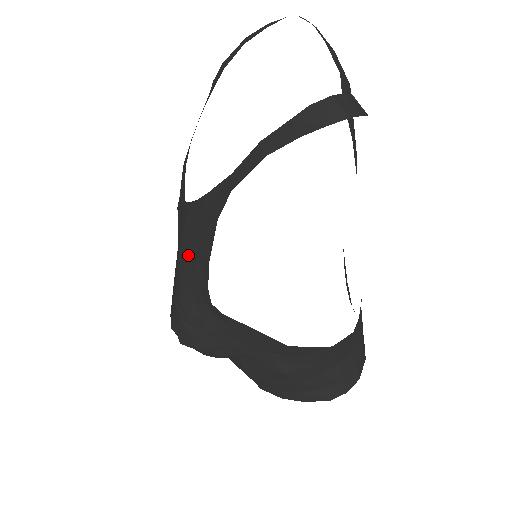
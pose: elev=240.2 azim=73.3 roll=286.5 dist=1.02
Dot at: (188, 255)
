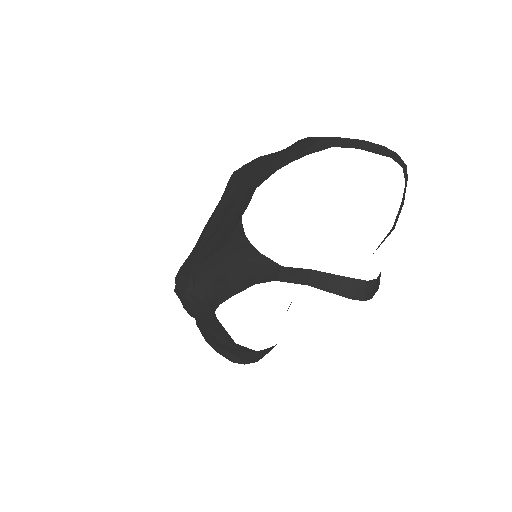
Dot at: (221, 267)
